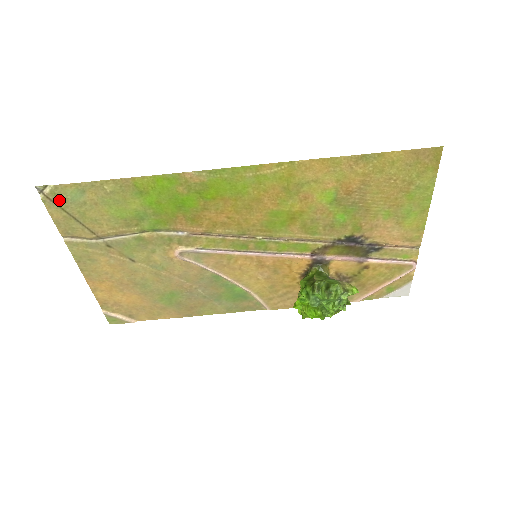
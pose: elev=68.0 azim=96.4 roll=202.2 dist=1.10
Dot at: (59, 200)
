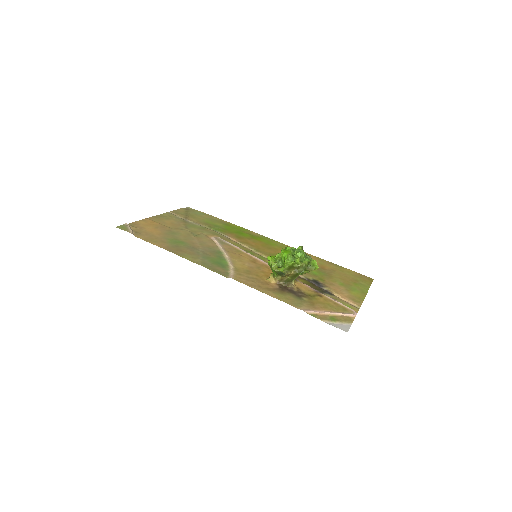
Dot at: (190, 211)
